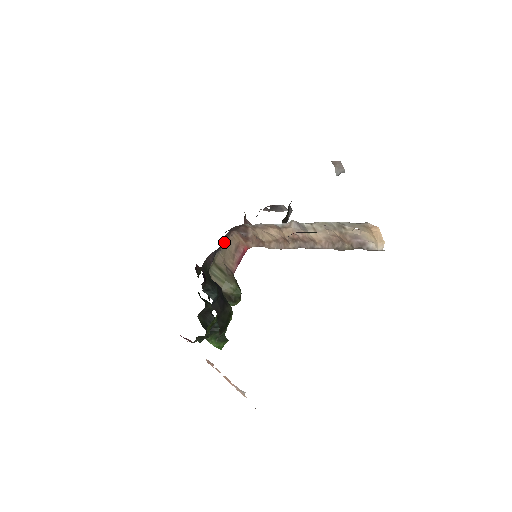
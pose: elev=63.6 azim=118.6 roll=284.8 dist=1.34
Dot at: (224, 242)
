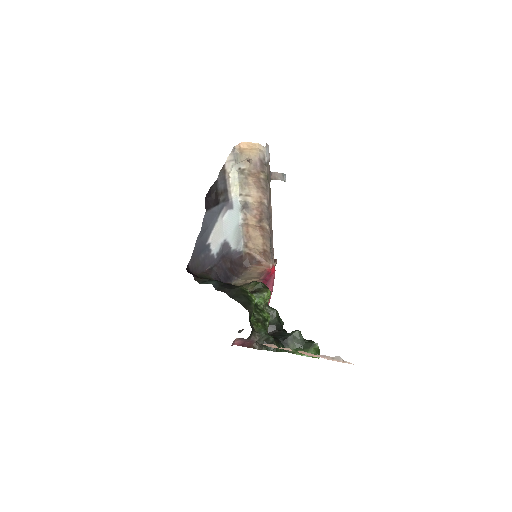
Dot at: (218, 262)
